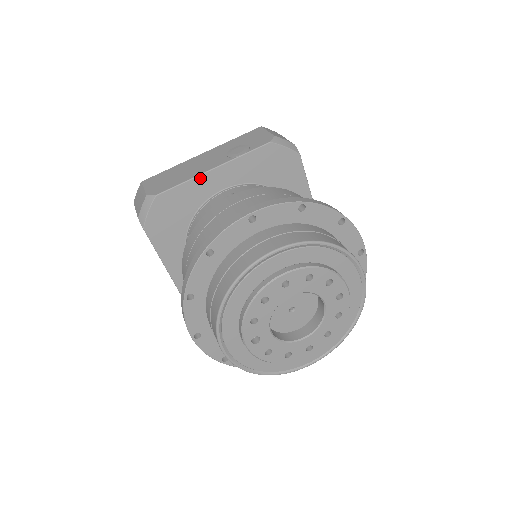
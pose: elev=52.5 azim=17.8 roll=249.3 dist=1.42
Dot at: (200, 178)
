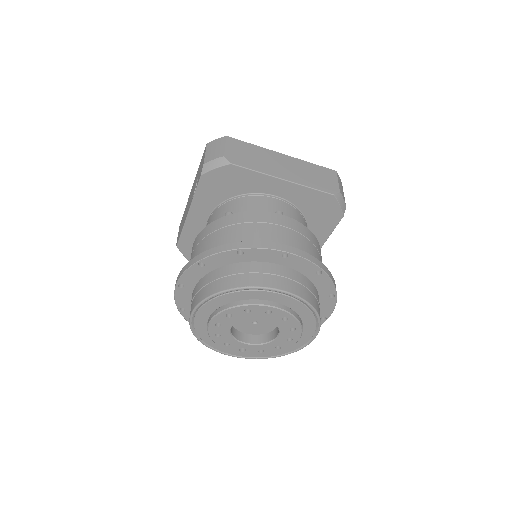
Dot at: (187, 223)
